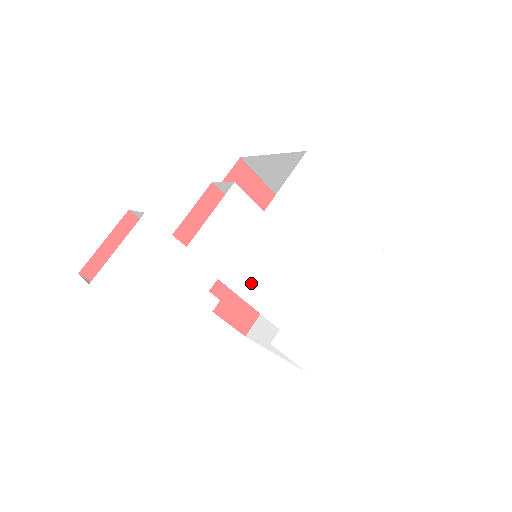
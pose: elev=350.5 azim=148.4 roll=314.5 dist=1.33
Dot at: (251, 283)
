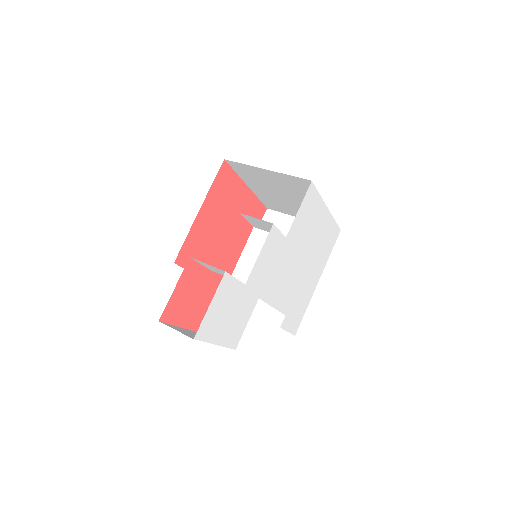
Dot at: (275, 292)
